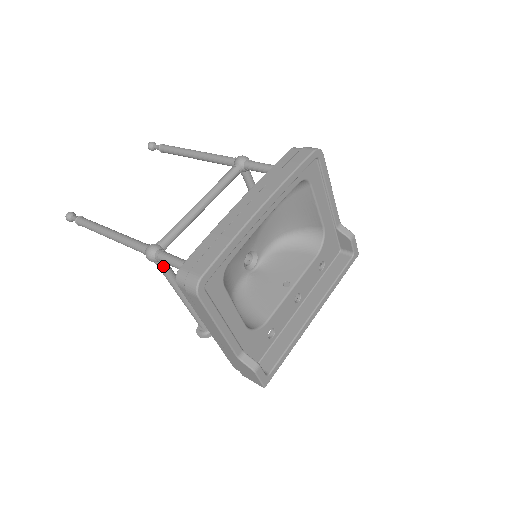
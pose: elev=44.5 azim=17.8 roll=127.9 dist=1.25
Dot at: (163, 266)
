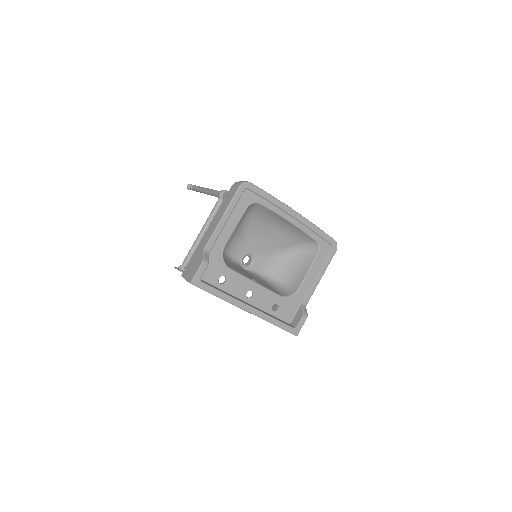
Dot at: (219, 204)
